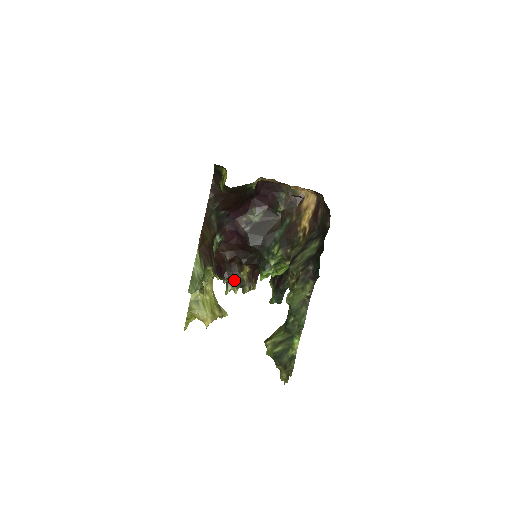
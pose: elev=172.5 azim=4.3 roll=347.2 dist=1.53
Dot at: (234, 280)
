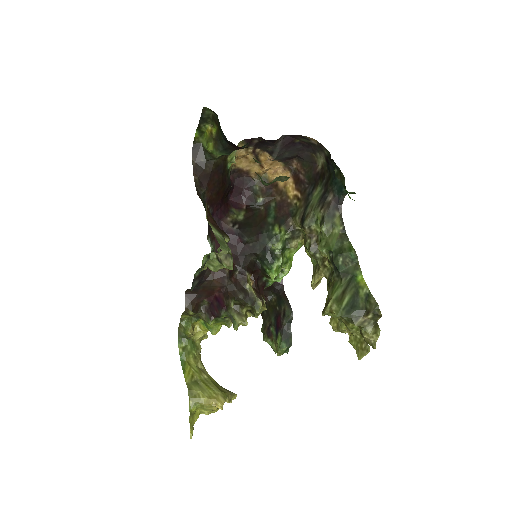
Dot at: (242, 298)
